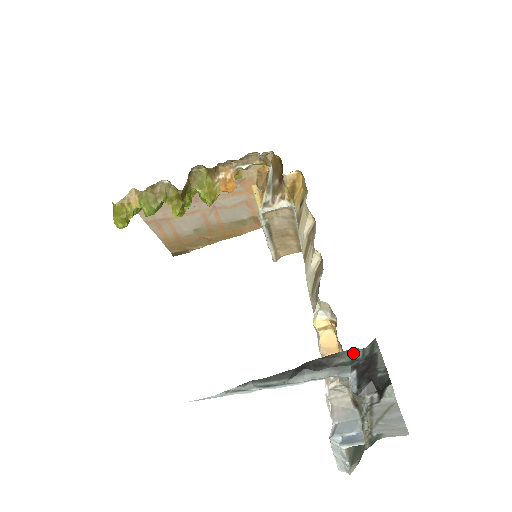
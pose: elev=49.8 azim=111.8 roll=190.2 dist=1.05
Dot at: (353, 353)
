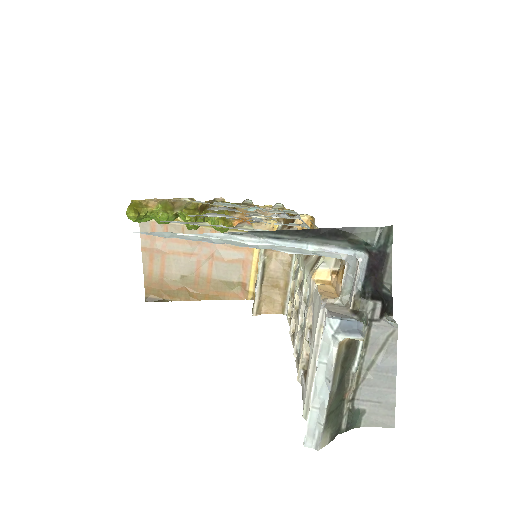
Dot at: (370, 232)
